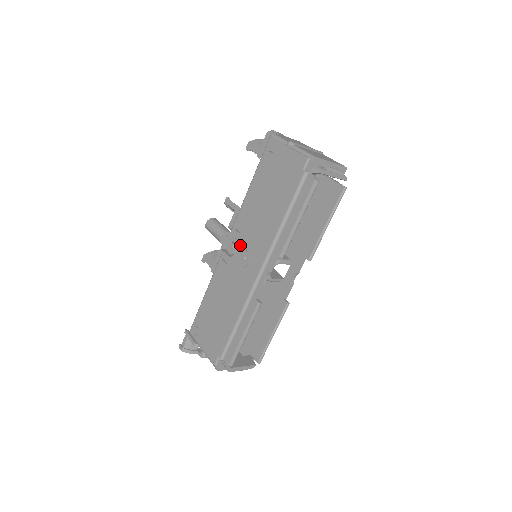
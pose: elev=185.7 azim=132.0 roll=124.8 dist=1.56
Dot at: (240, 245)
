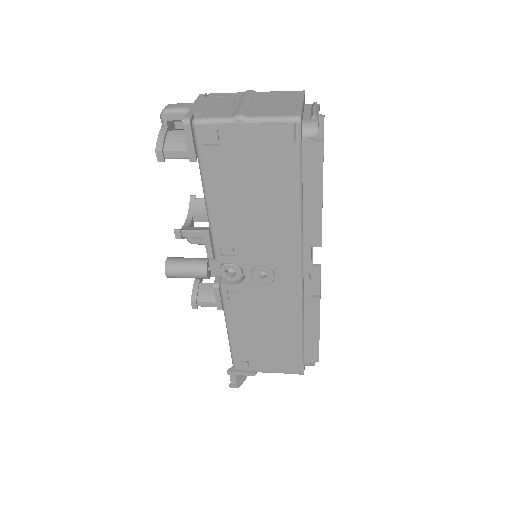
Dot at: (246, 266)
